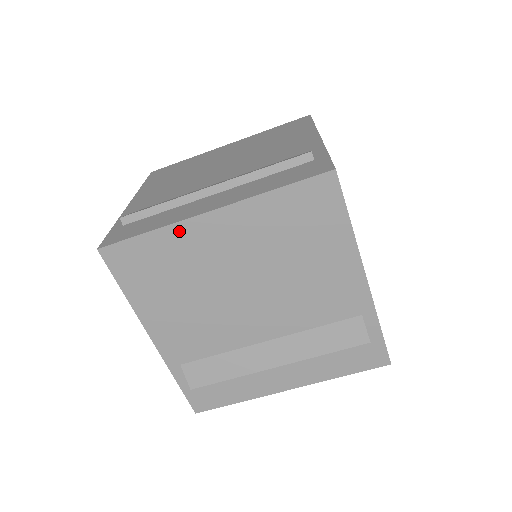
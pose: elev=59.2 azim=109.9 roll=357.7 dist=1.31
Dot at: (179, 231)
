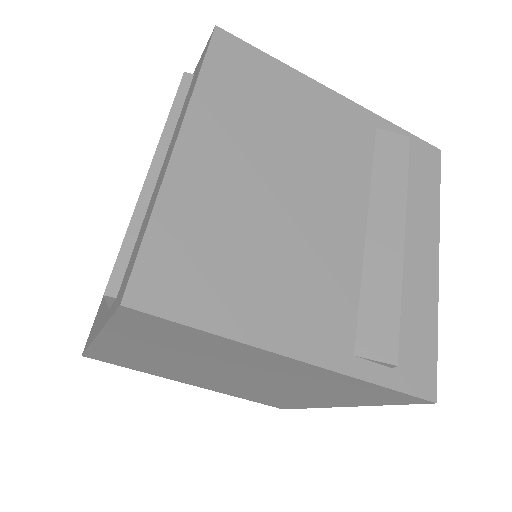
Dot at: (174, 191)
